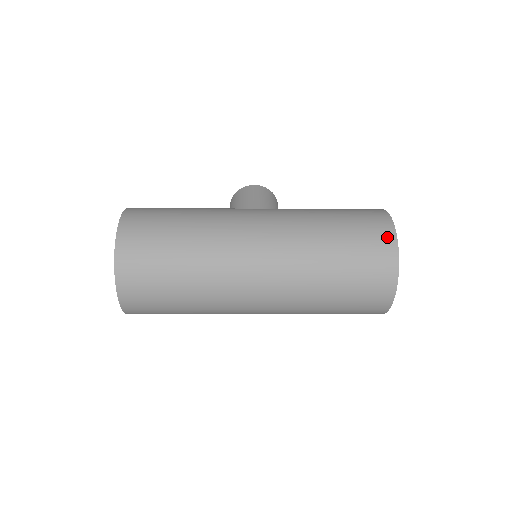
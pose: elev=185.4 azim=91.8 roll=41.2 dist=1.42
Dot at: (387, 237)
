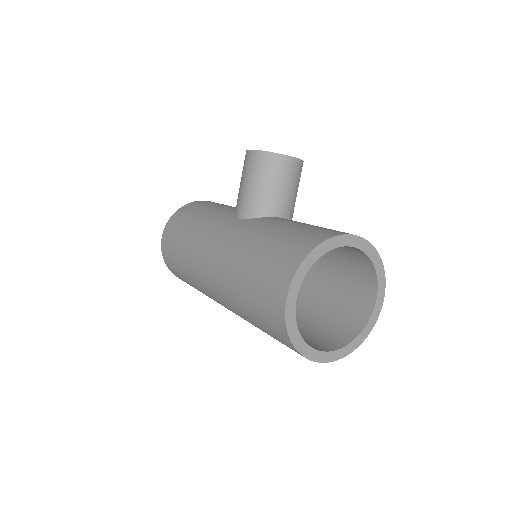
Dot at: (279, 327)
